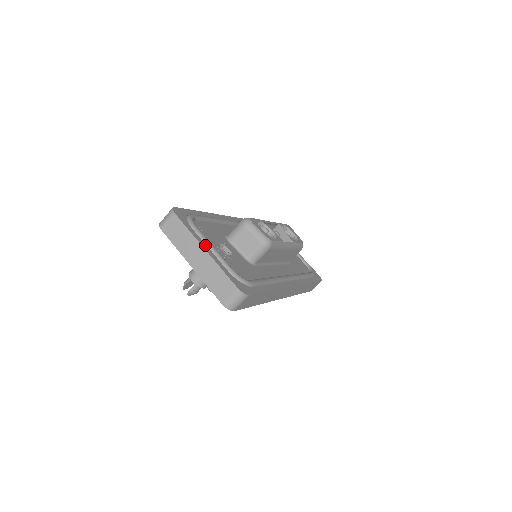
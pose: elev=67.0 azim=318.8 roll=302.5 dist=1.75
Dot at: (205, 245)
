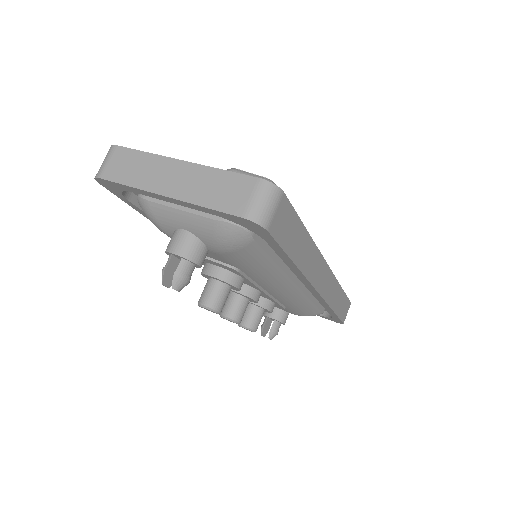
Dot at: occluded
